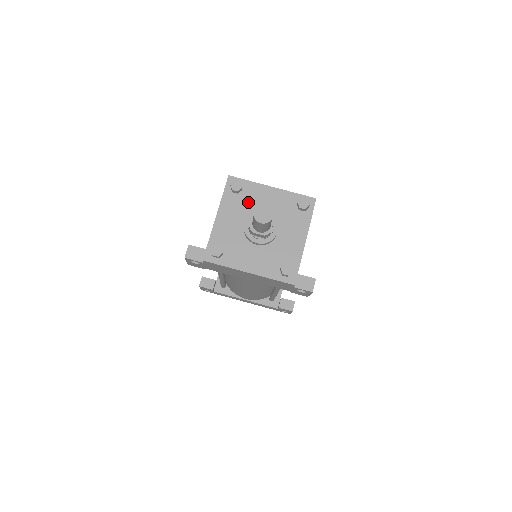
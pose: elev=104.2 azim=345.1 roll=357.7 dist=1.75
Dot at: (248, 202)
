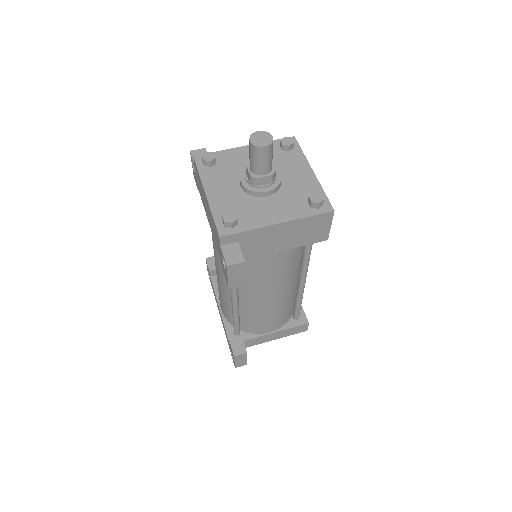
Dot at: (280, 161)
